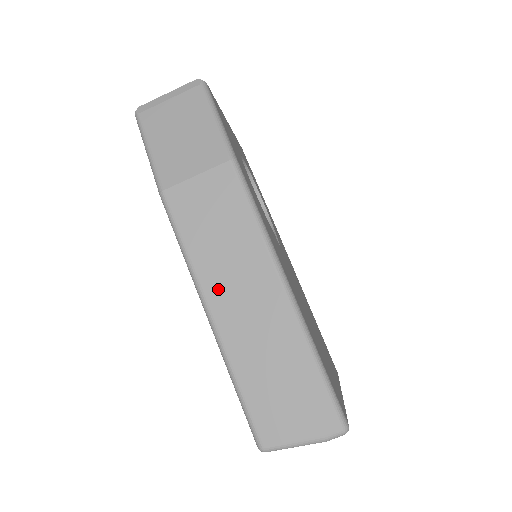
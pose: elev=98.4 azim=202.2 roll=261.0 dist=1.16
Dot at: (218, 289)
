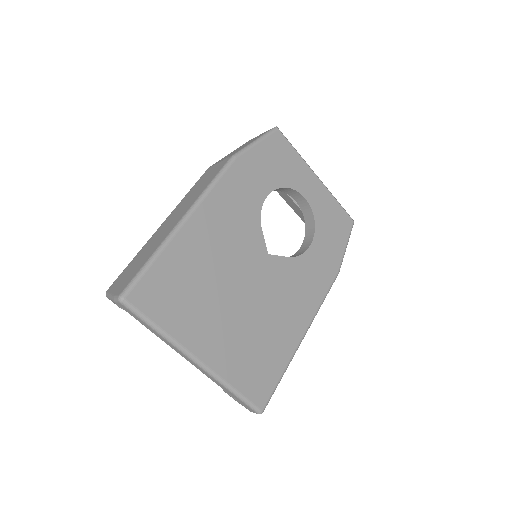
Dot at: (173, 214)
